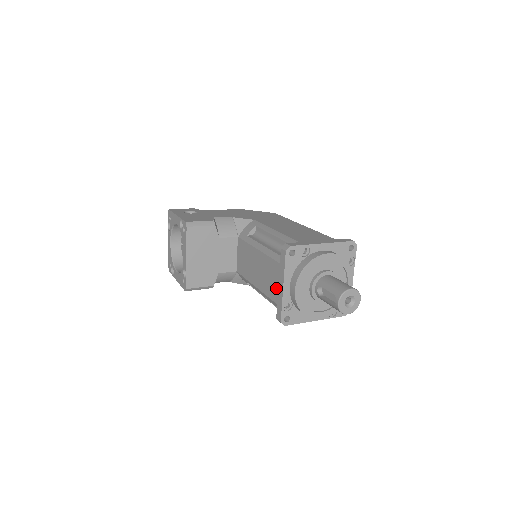
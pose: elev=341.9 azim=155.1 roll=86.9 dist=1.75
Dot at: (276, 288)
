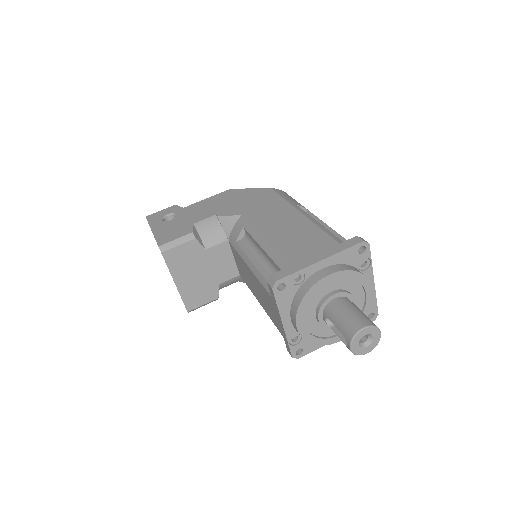
Dot at: (277, 320)
